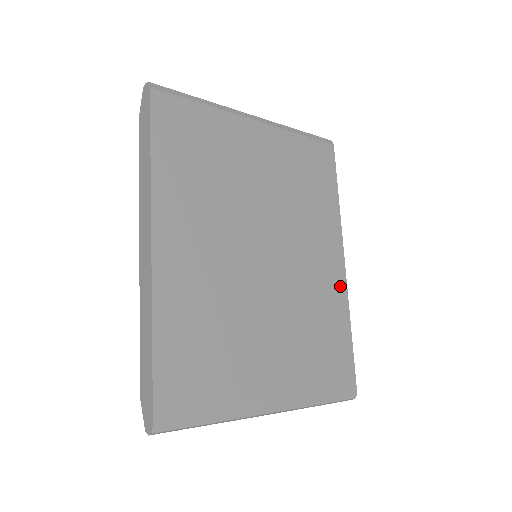
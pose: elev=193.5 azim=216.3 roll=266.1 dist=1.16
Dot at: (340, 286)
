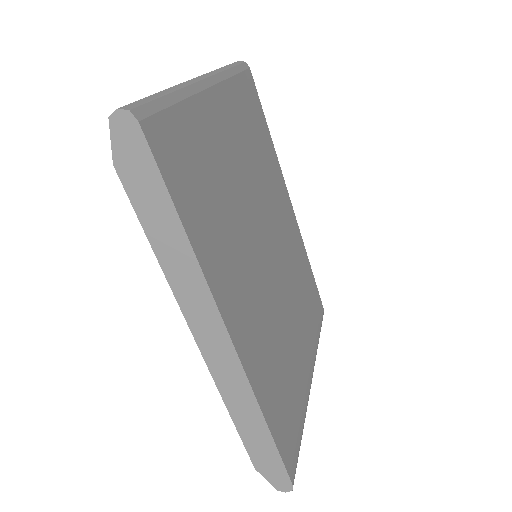
Dot at: (297, 231)
